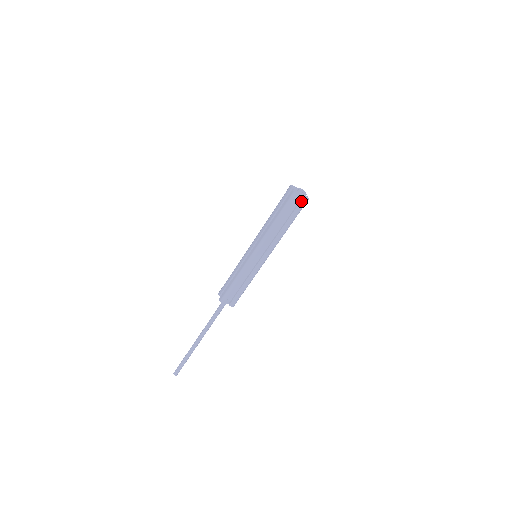
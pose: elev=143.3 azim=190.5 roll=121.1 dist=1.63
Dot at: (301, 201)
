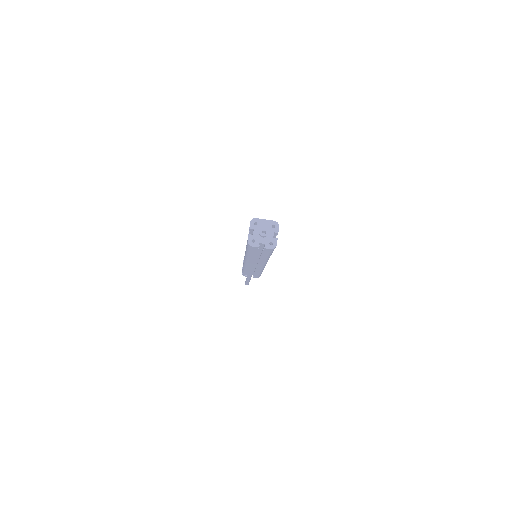
Dot at: (264, 249)
